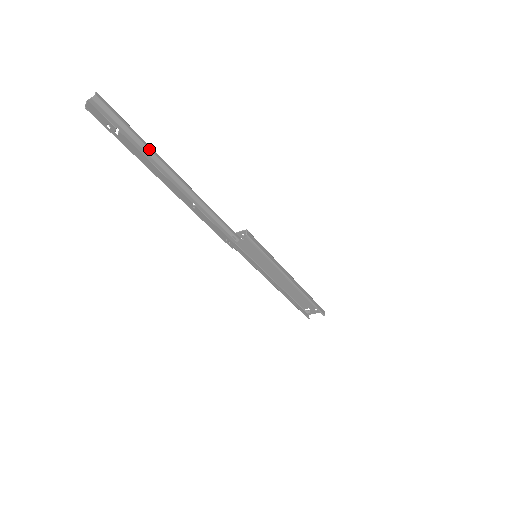
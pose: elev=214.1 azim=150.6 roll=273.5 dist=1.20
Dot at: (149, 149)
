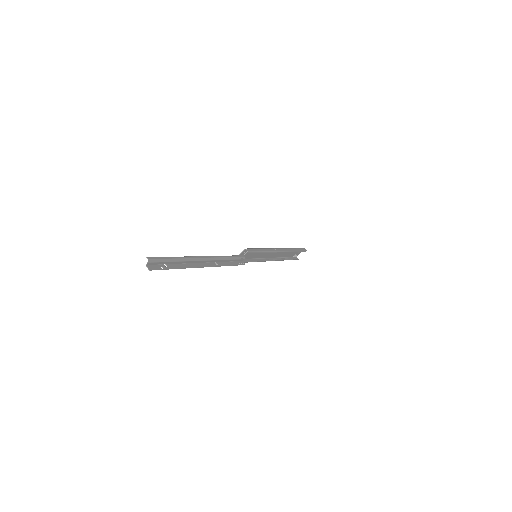
Dot at: (183, 259)
